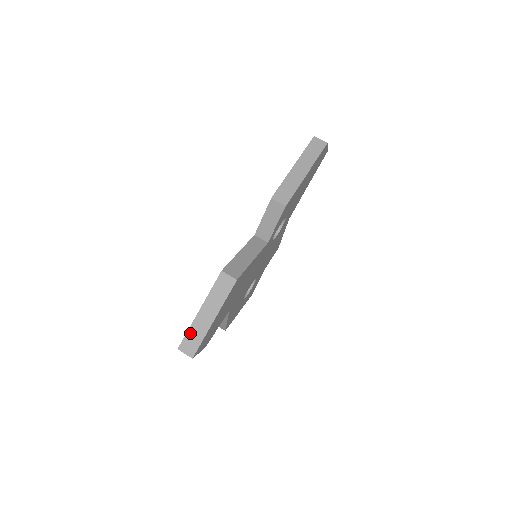
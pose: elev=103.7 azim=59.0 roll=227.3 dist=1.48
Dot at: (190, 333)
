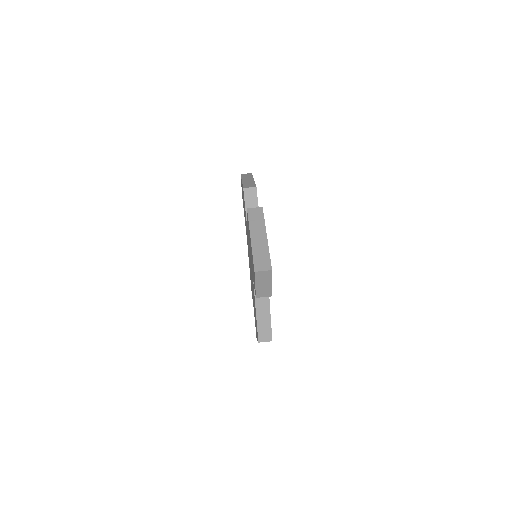
Dot at: (256, 255)
